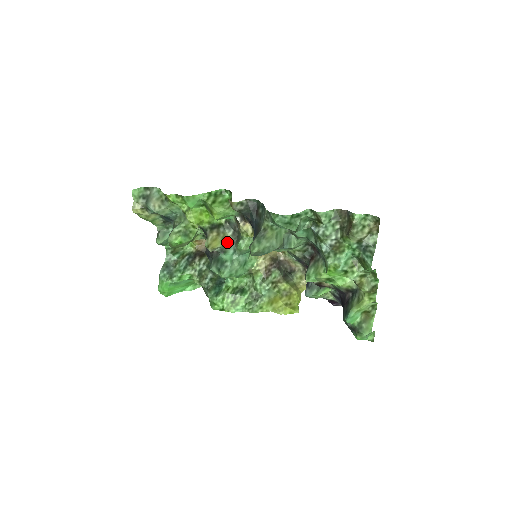
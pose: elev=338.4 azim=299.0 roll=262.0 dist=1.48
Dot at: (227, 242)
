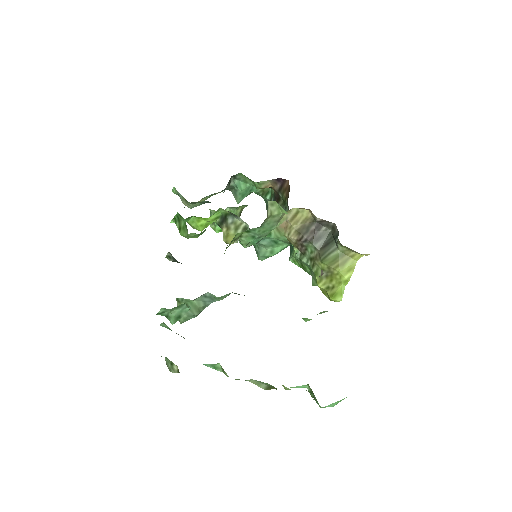
Dot at: (244, 228)
